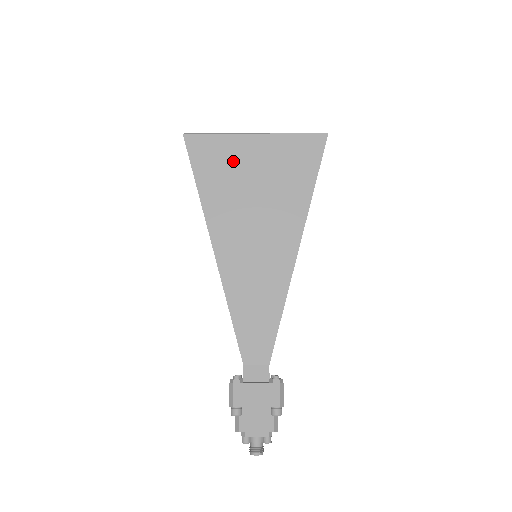
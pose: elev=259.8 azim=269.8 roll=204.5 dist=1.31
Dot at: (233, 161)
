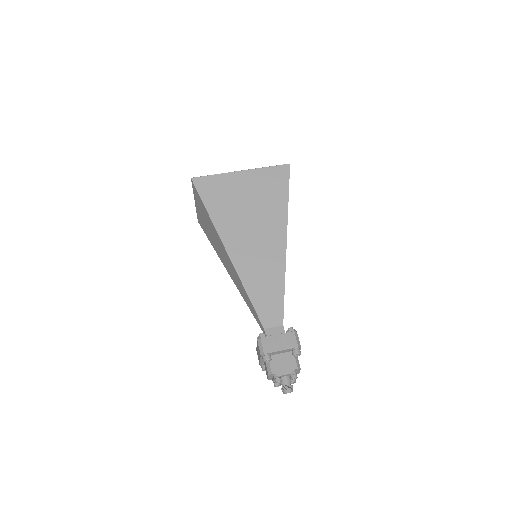
Dot at: (229, 190)
